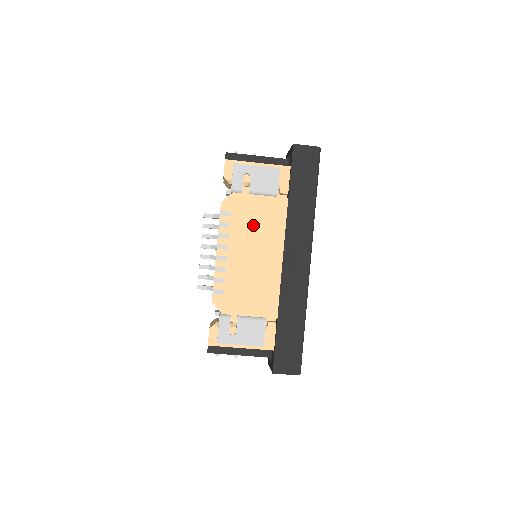
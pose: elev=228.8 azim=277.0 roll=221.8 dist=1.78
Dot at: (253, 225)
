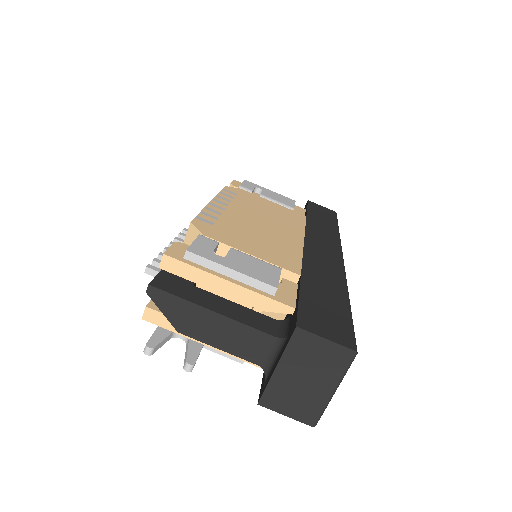
Dot at: (263, 210)
